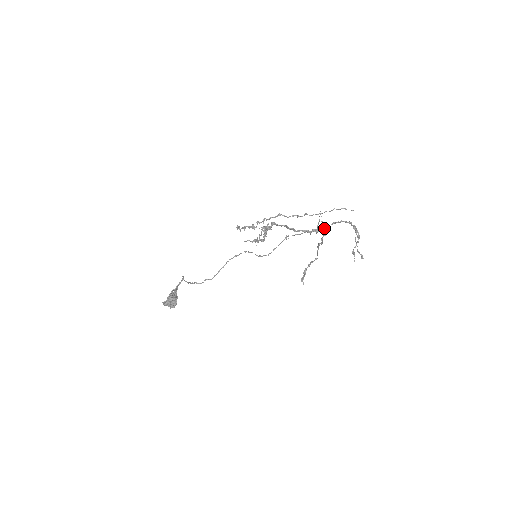
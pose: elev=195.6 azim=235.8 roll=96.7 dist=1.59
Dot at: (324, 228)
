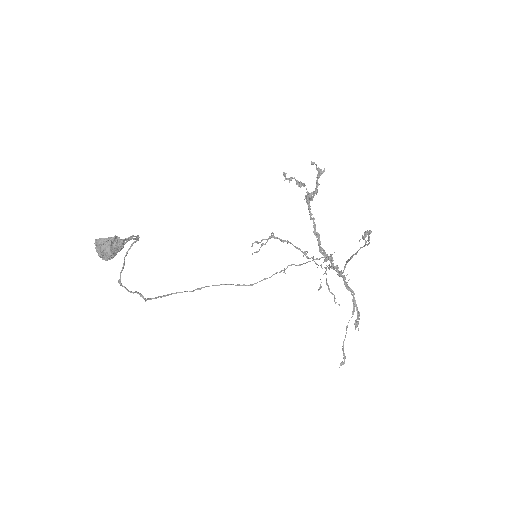
Dot at: (337, 271)
